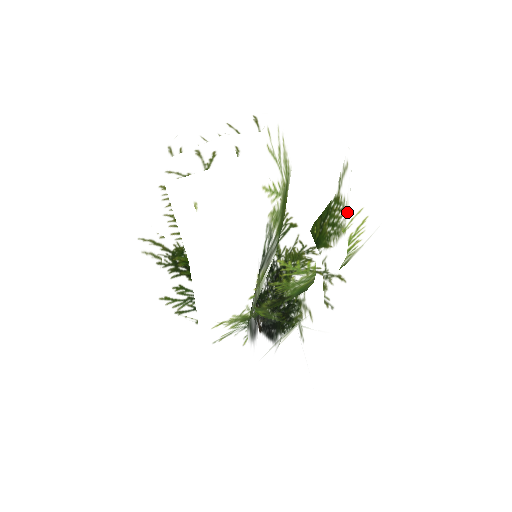
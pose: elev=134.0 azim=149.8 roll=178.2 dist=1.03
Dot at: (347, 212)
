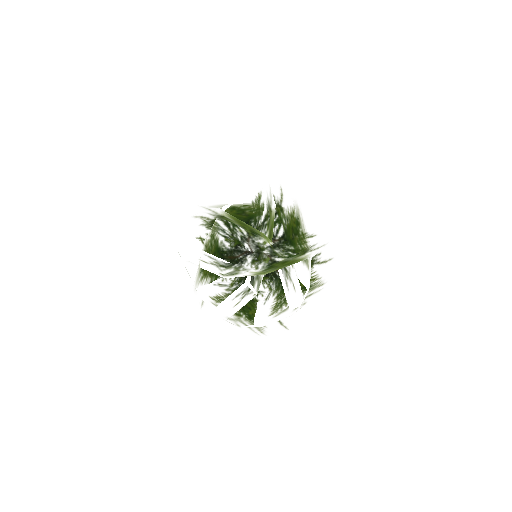
Dot at: (248, 329)
